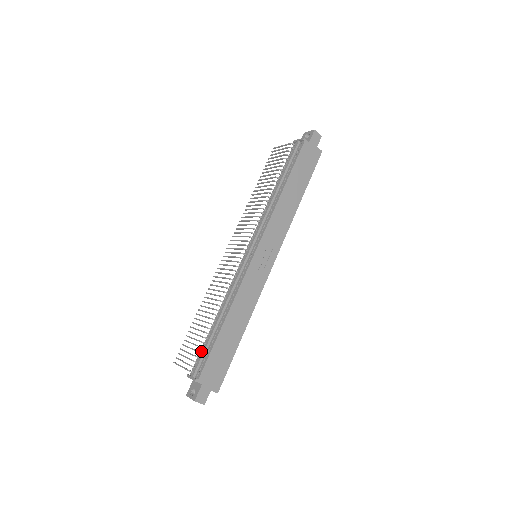
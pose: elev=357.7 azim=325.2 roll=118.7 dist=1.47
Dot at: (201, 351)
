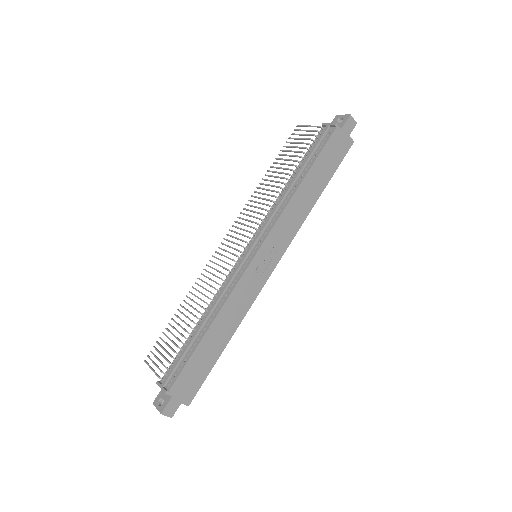
Dot at: (177, 357)
